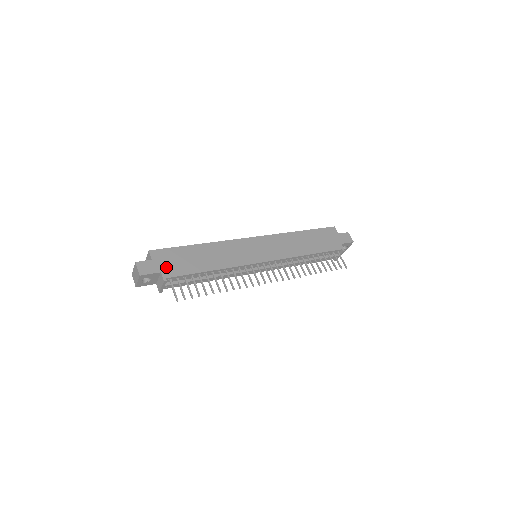
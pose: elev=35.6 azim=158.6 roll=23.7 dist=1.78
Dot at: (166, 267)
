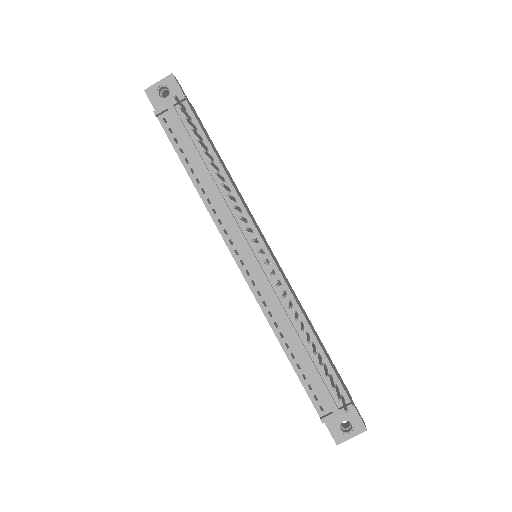
Dot at: (193, 110)
